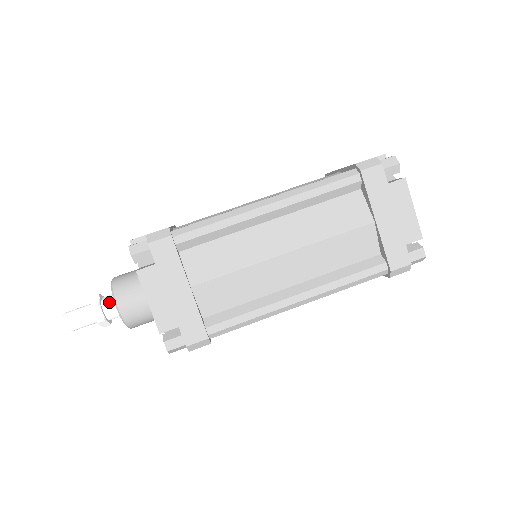
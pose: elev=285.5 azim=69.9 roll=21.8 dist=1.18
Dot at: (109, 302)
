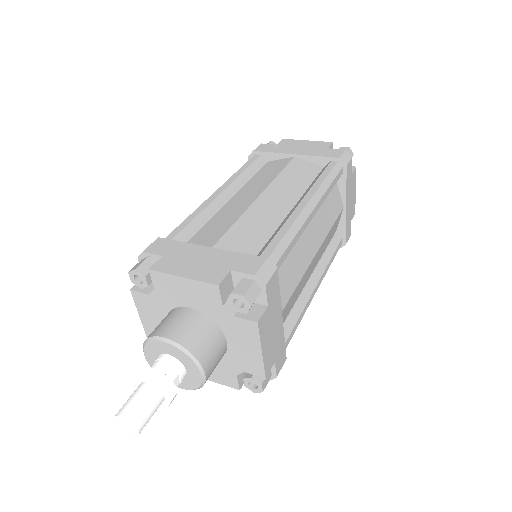
Dot at: (155, 362)
